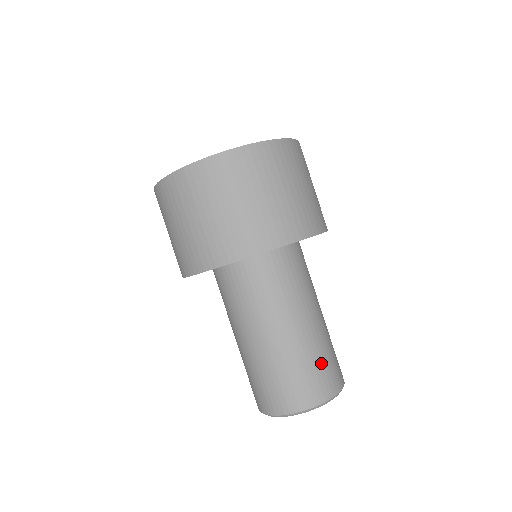
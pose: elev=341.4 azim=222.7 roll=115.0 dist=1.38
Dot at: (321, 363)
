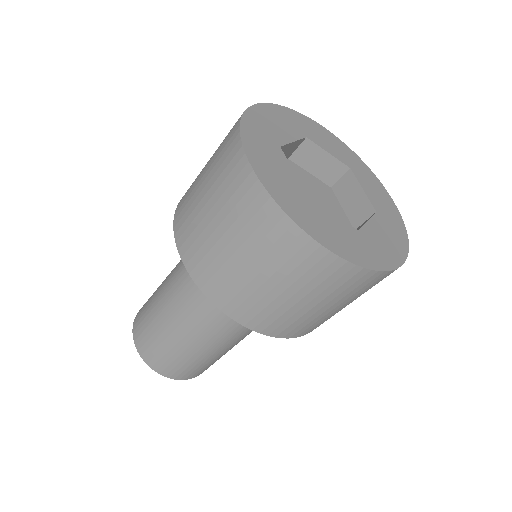
Dot at: occluded
